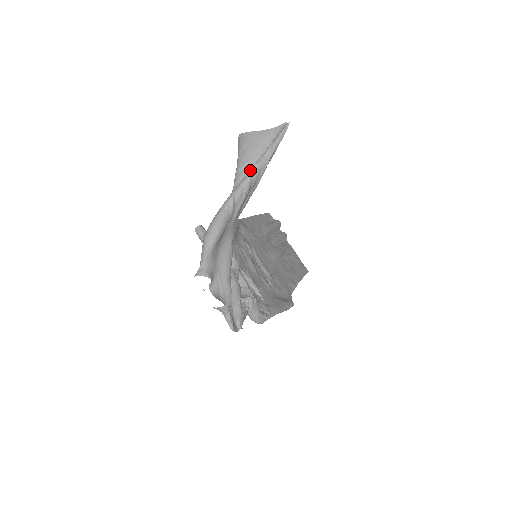
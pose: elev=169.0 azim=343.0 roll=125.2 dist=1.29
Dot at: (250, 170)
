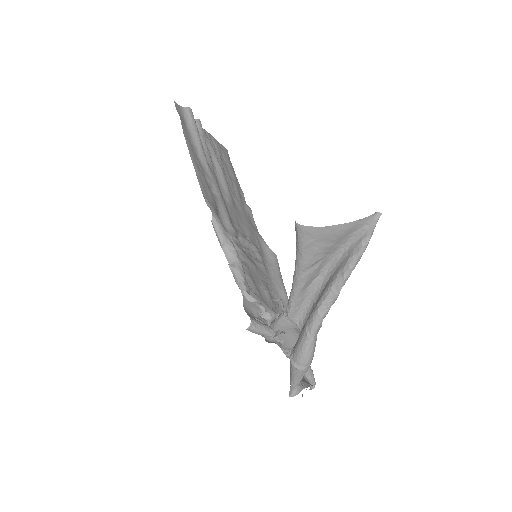
Dot at: (339, 288)
